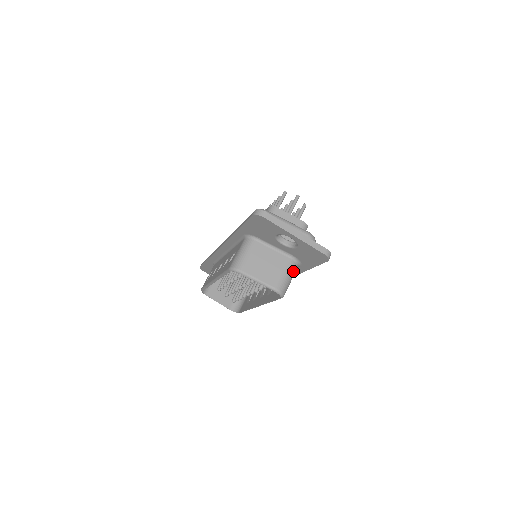
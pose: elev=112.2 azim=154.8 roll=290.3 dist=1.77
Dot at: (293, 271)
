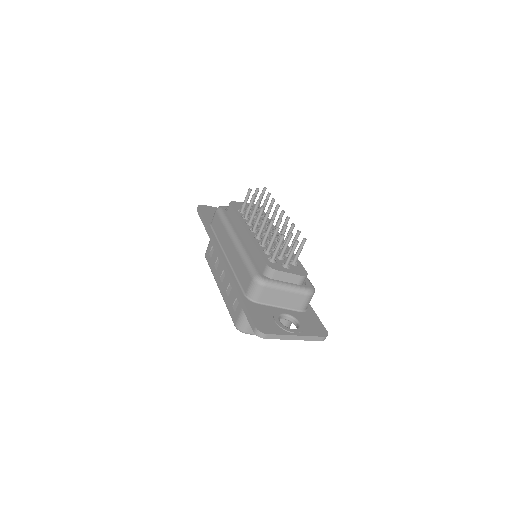
Dot at: occluded
